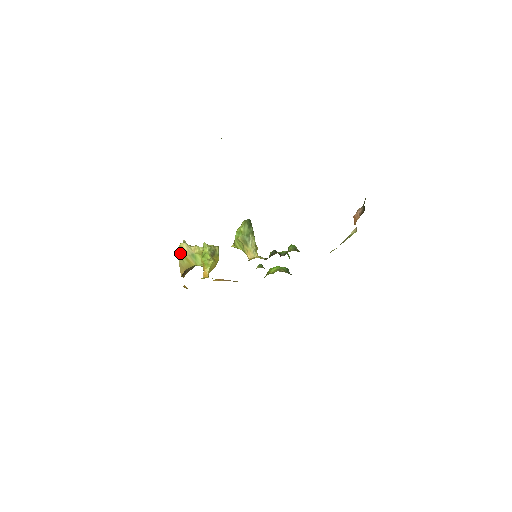
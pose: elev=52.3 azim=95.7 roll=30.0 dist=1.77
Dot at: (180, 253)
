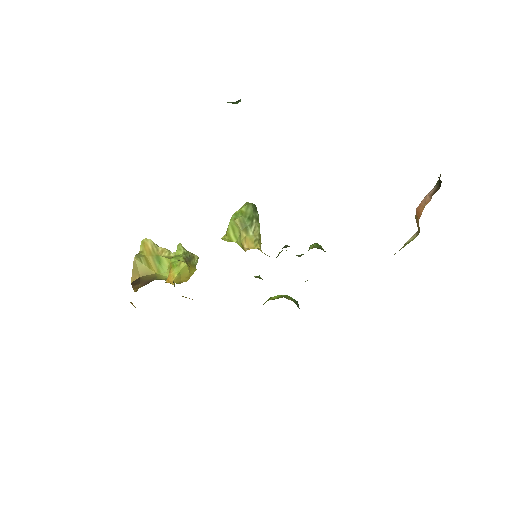
Dot at: (139, 251)
